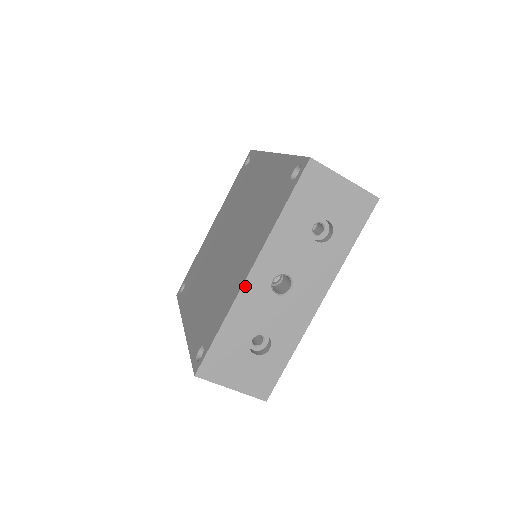
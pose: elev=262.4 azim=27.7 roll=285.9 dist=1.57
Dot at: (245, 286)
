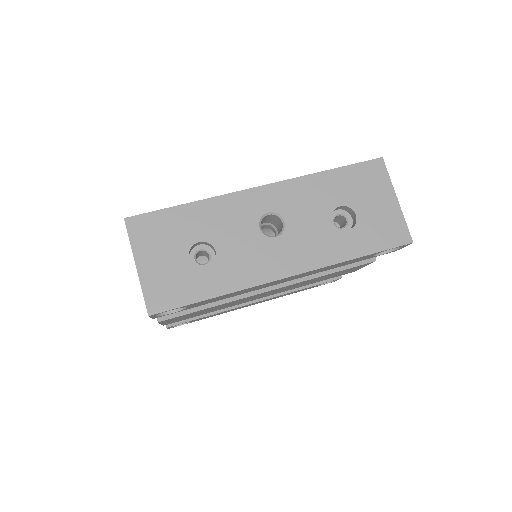
Dot at: (243, 193)
